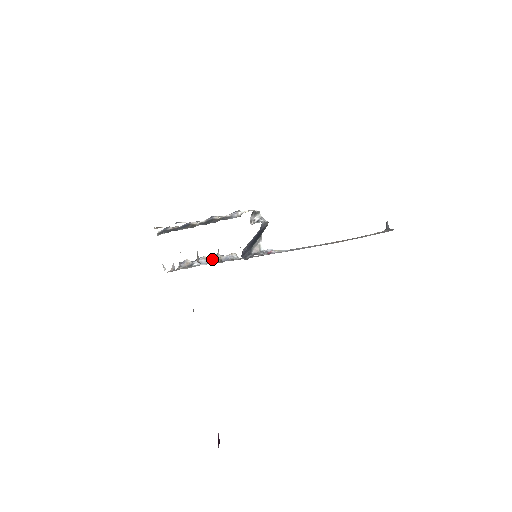
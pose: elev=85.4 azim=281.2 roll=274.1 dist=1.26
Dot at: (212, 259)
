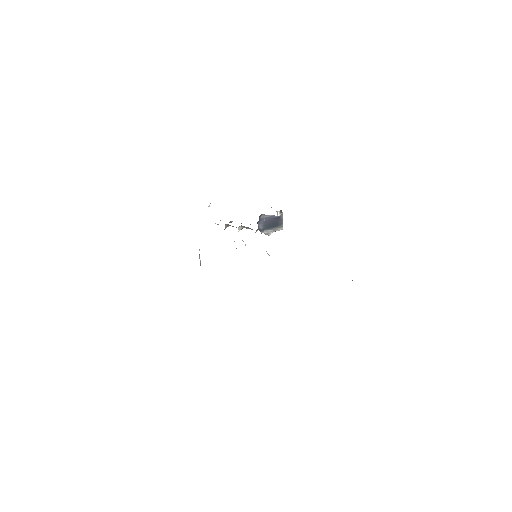
Dot at: occluded
